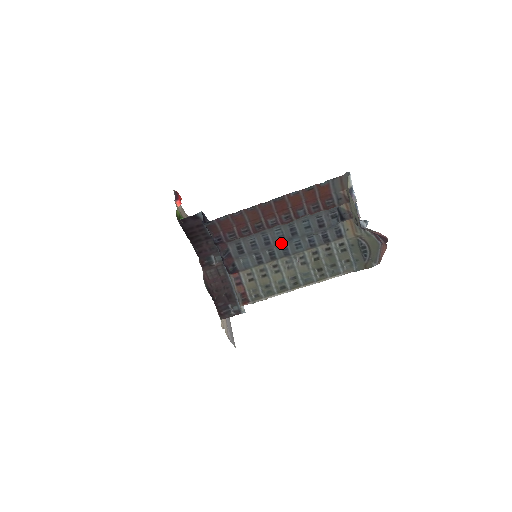
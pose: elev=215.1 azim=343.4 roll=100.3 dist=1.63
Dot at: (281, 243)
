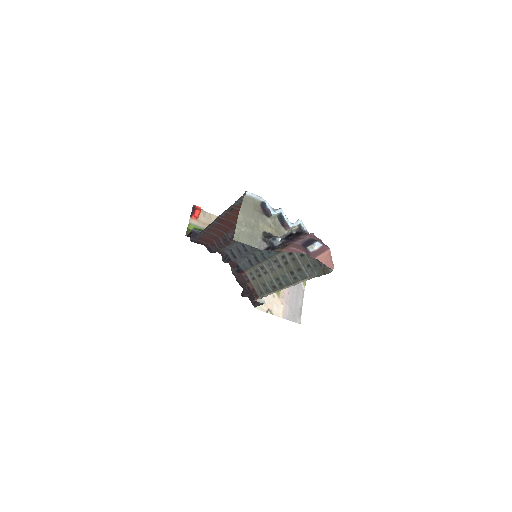
Dot at: (255, 249)
